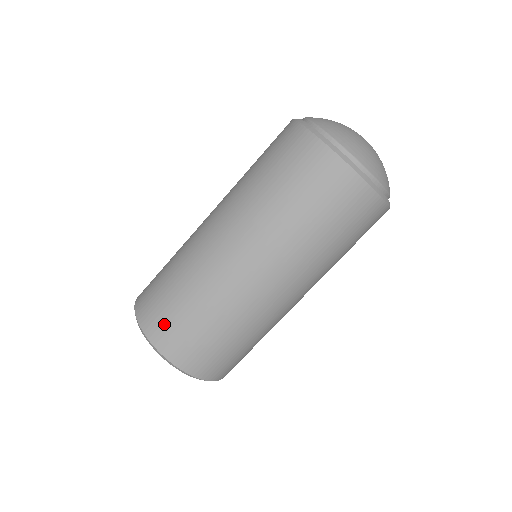
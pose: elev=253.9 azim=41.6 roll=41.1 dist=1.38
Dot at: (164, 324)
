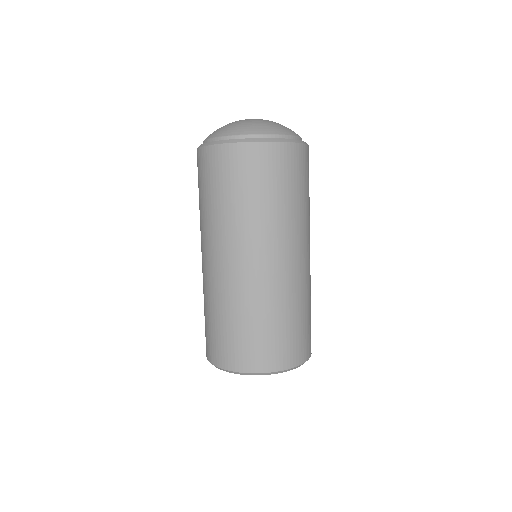
Dot at: (264, 352)
